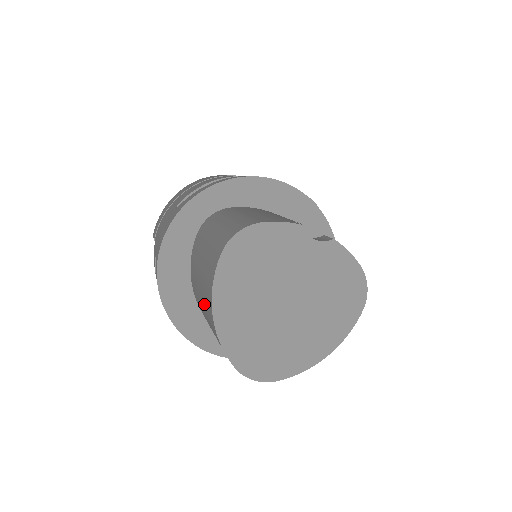
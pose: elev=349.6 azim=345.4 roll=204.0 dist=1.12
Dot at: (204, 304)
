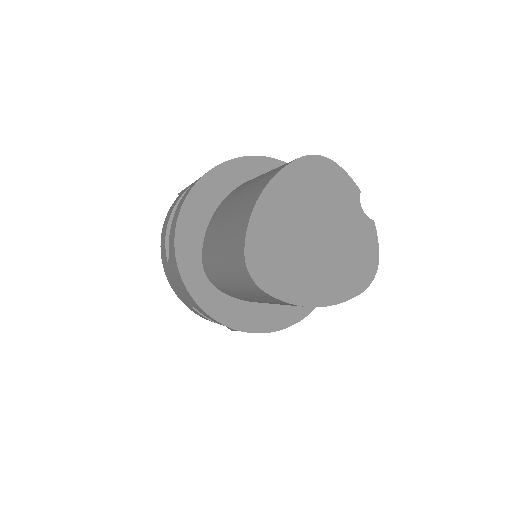
Dot at: (241, 203)
